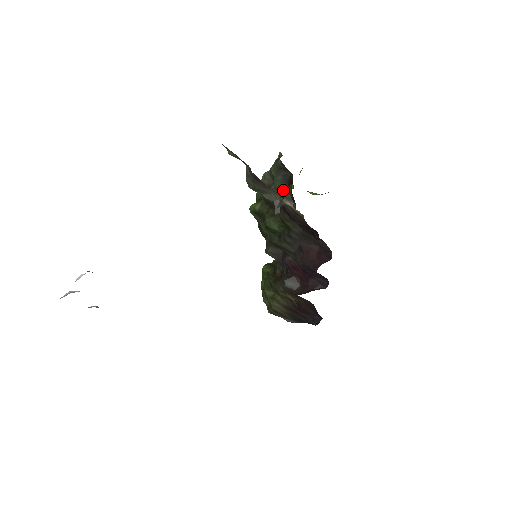
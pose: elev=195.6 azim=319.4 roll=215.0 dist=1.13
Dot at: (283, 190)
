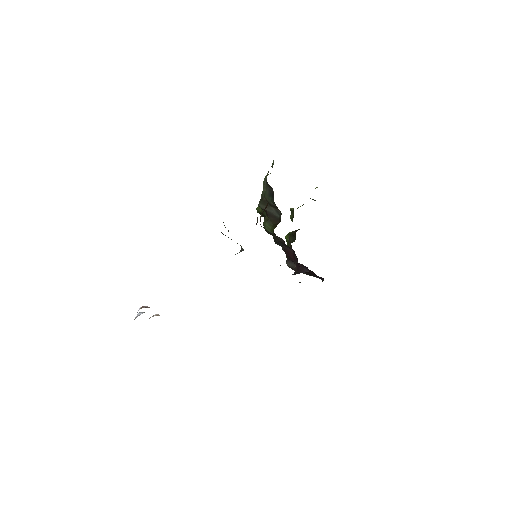
Dot at: (261, 215)
